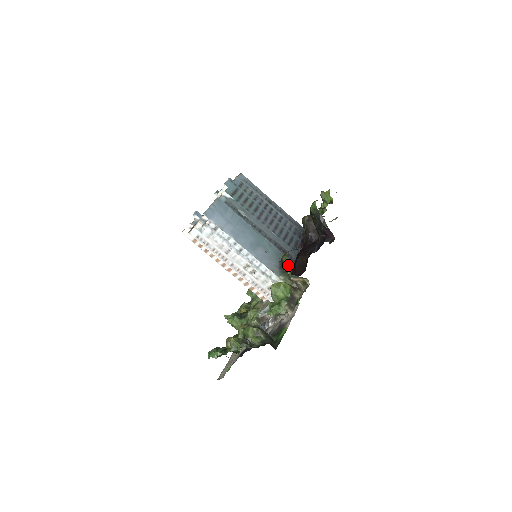
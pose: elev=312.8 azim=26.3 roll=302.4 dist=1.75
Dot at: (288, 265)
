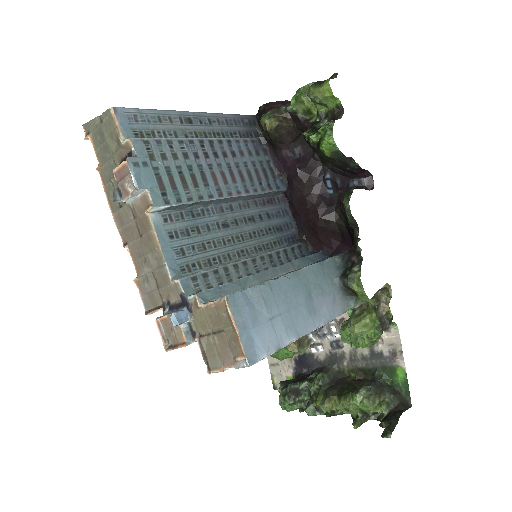
Dot at: (286, 219)
